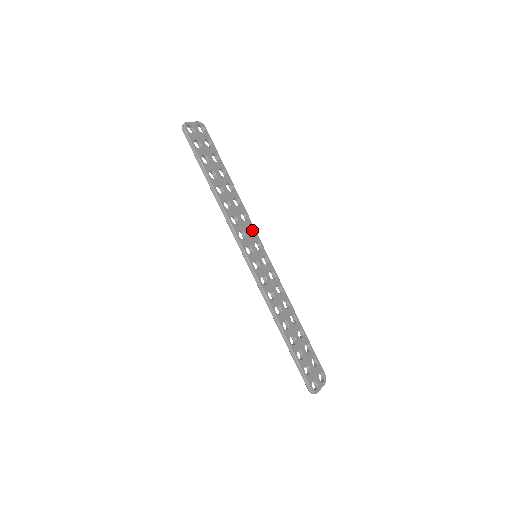
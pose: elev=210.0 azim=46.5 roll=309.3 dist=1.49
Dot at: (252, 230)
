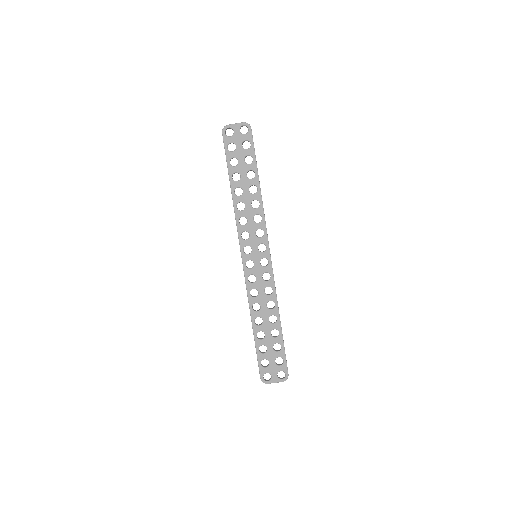
Dot at: (264, 232)
